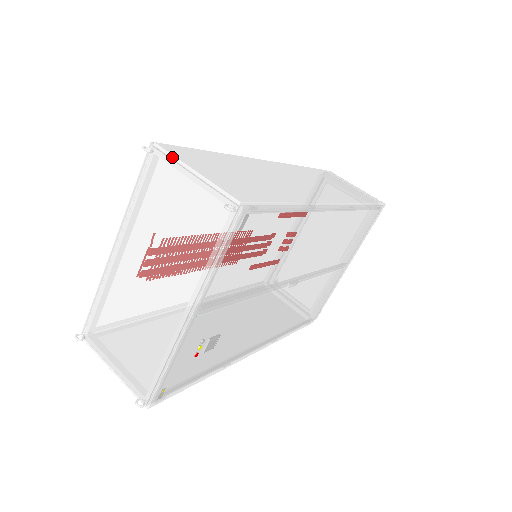
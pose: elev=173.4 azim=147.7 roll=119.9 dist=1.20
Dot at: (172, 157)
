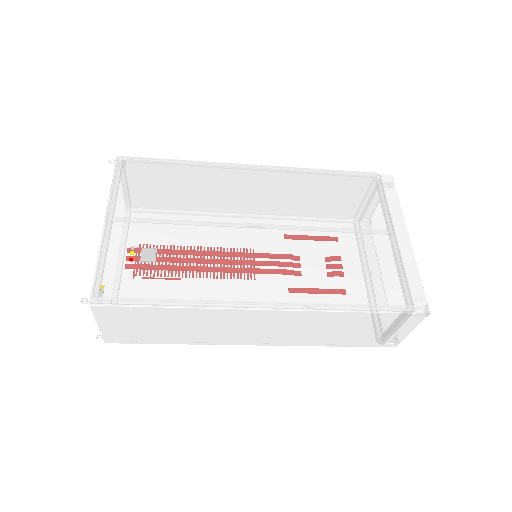
Dot at: occluded
